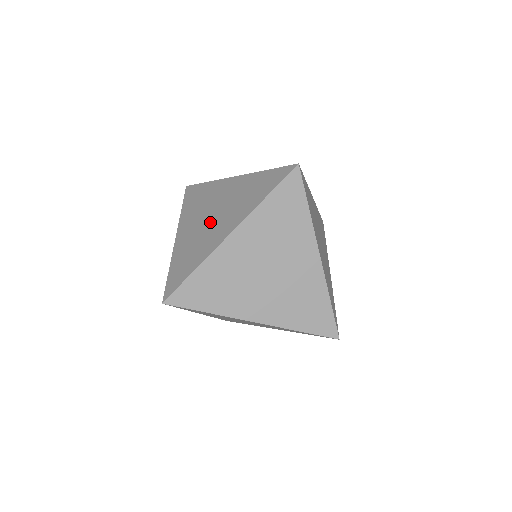
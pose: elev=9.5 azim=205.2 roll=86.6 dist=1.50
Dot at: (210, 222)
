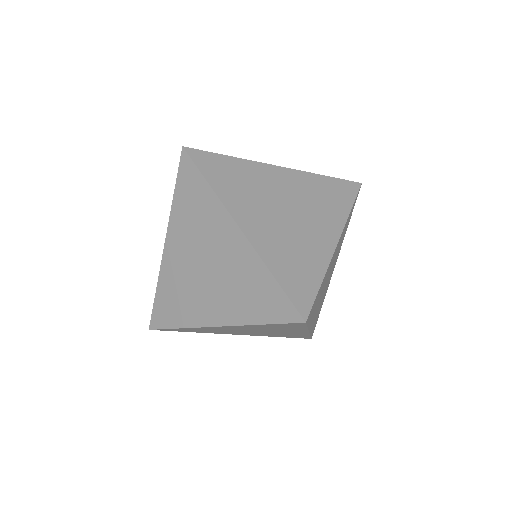
Dot at: occluded
